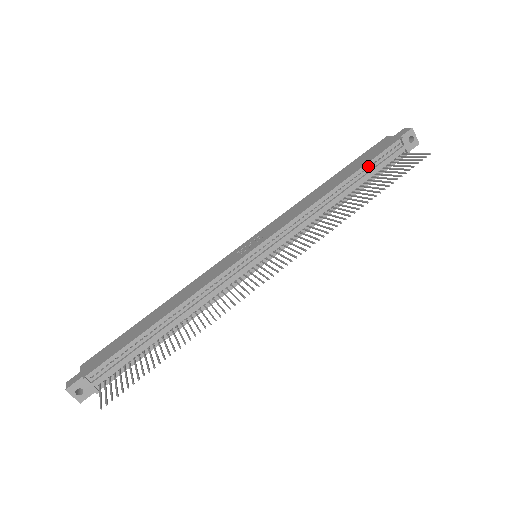
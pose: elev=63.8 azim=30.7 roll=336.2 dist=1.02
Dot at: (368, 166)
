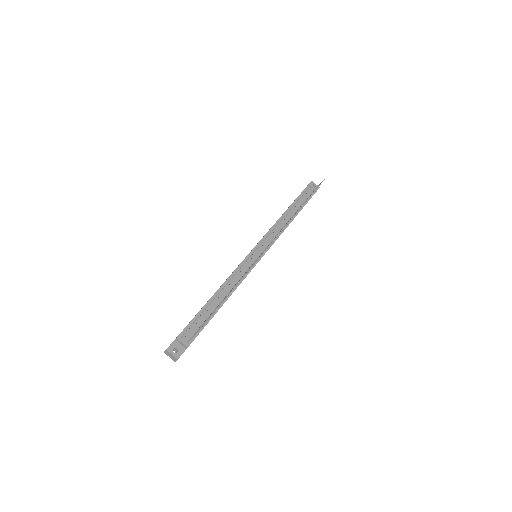
Dot at: (297, 200)
